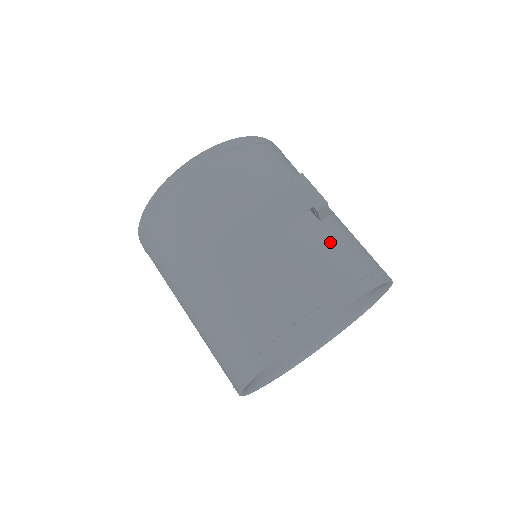
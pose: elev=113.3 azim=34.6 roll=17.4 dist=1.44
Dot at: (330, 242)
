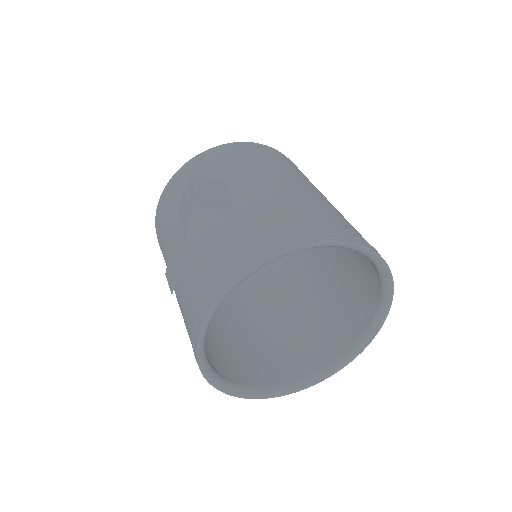
Dot at: (230, 229)
